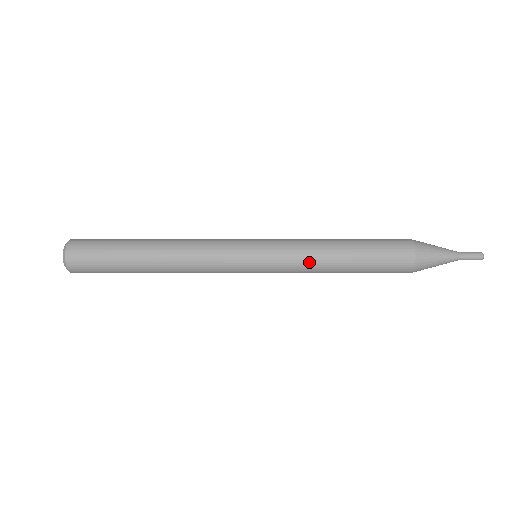
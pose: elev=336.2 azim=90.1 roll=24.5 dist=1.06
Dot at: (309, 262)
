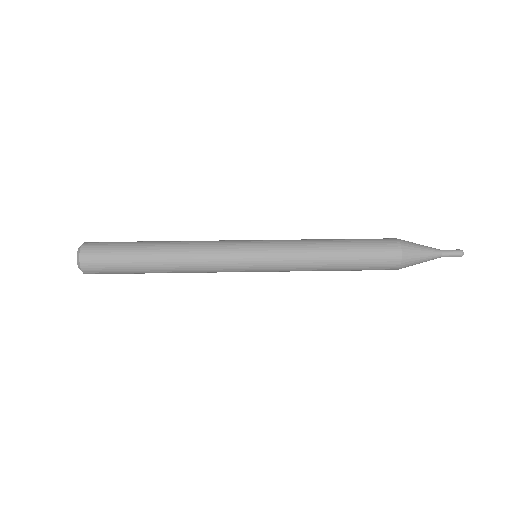
Dot at: (305, 266)
